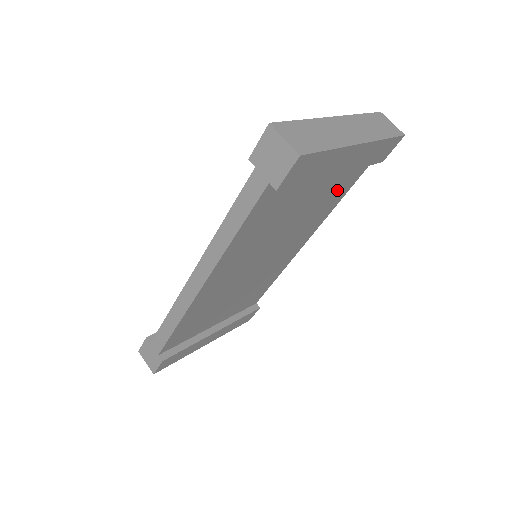
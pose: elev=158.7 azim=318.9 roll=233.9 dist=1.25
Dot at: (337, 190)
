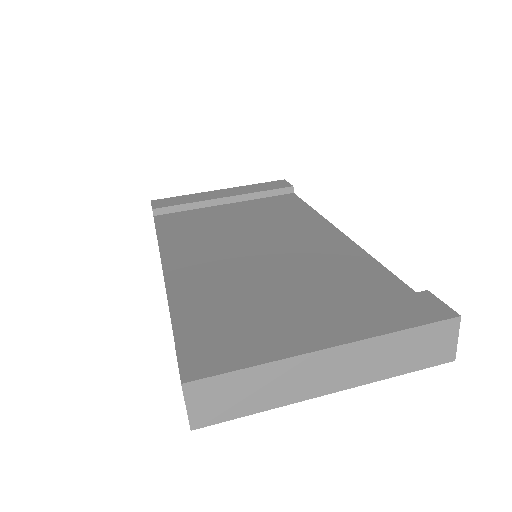
Dot at: occluded
